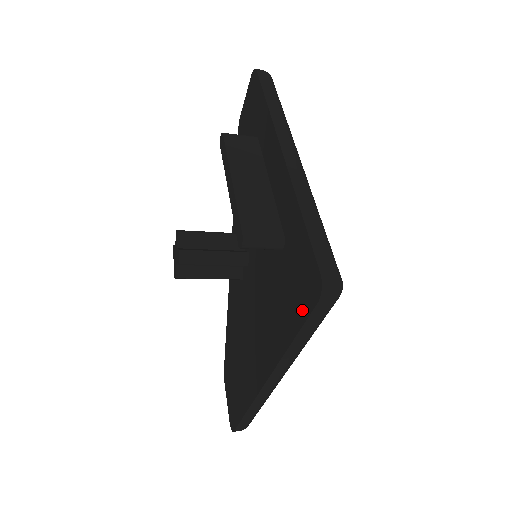
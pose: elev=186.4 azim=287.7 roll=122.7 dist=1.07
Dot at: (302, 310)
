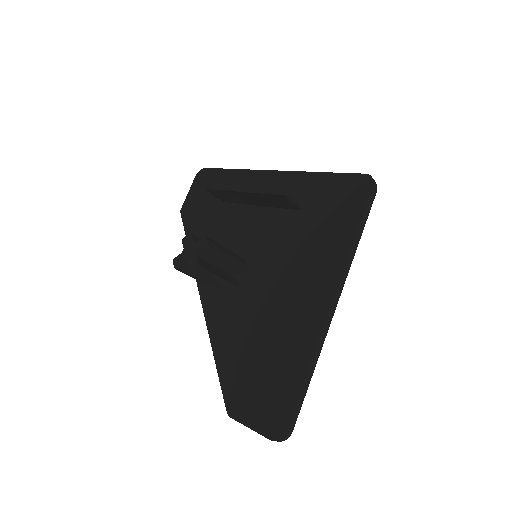
Dot at: (357, 206)
